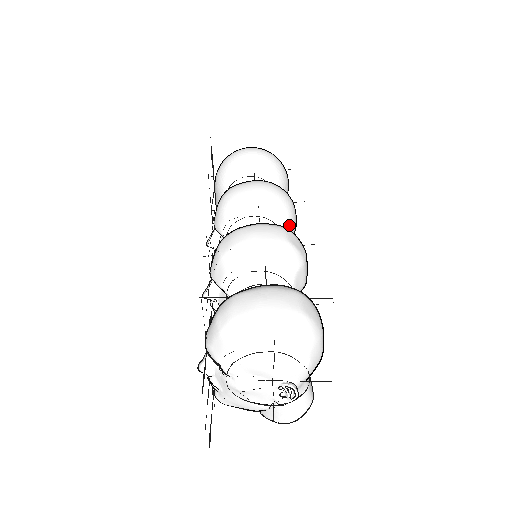
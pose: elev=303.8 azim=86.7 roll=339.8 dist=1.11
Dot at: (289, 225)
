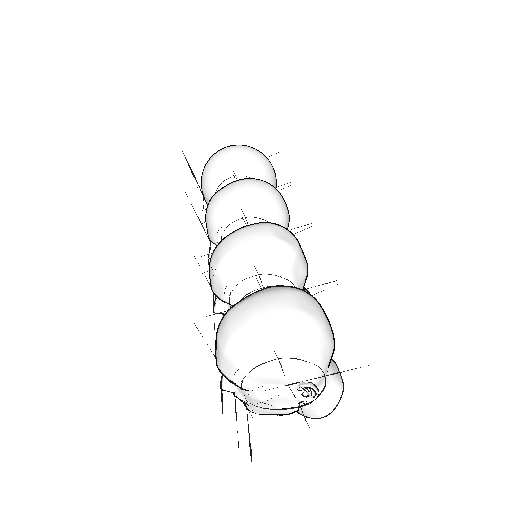
Dot at: (279, 216)
